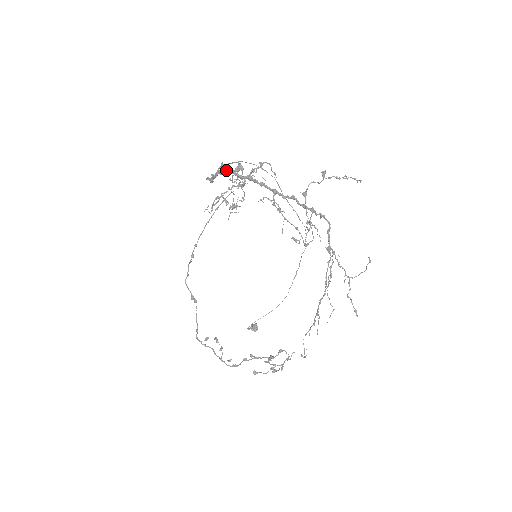
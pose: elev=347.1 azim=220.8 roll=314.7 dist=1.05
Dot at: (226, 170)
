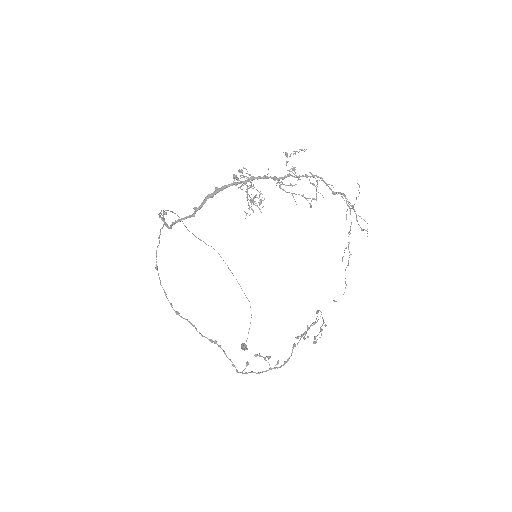
Dot at: (223, 187)
